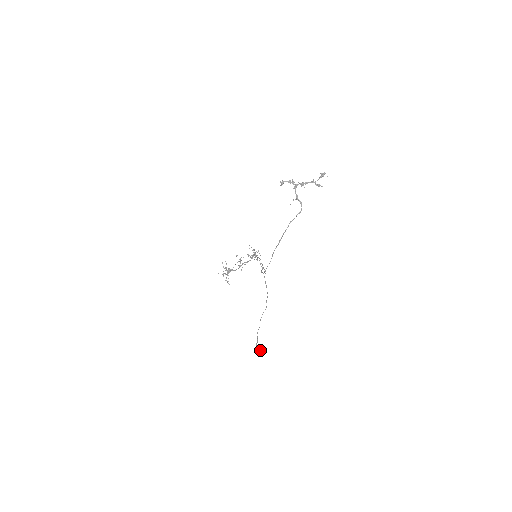
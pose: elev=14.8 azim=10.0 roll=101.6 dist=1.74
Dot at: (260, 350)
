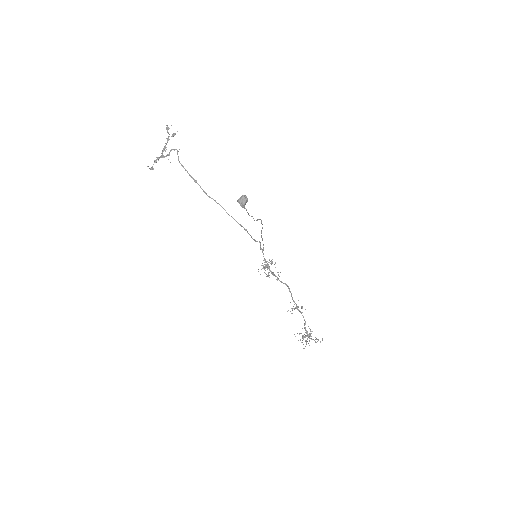
Dot at: (241, 196)
